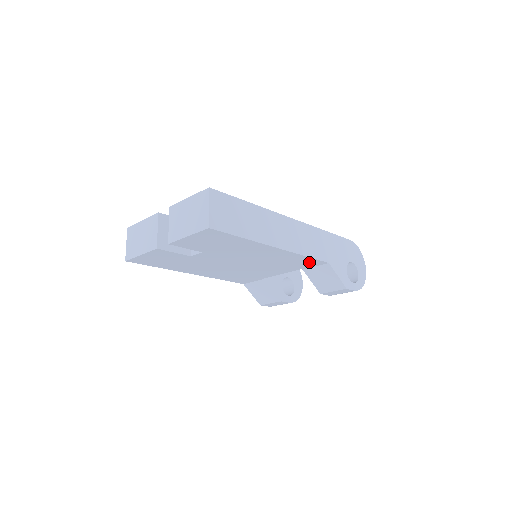
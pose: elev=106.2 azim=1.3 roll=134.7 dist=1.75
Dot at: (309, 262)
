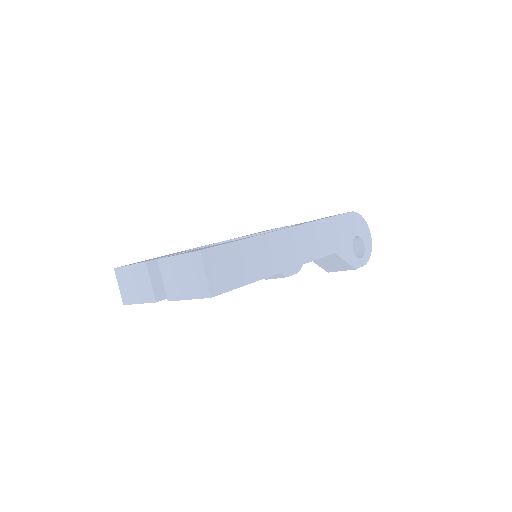
Dot at: occluded
